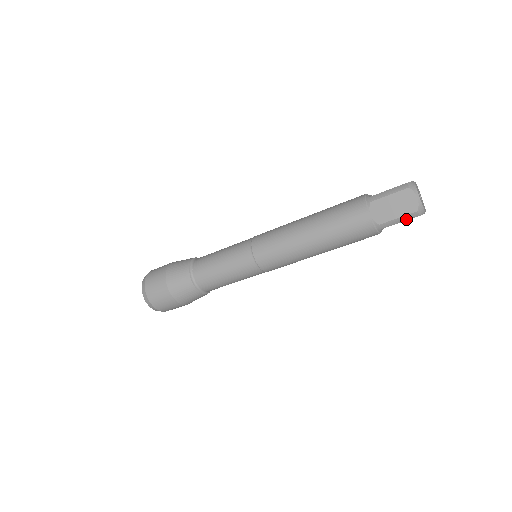
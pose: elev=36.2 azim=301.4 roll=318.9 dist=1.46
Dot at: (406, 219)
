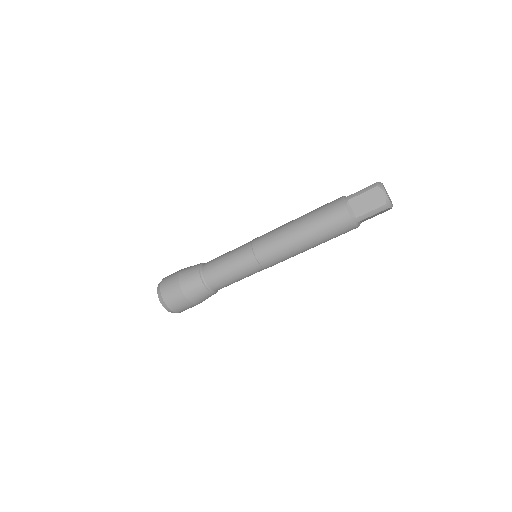
Dot at: (377, 212)
